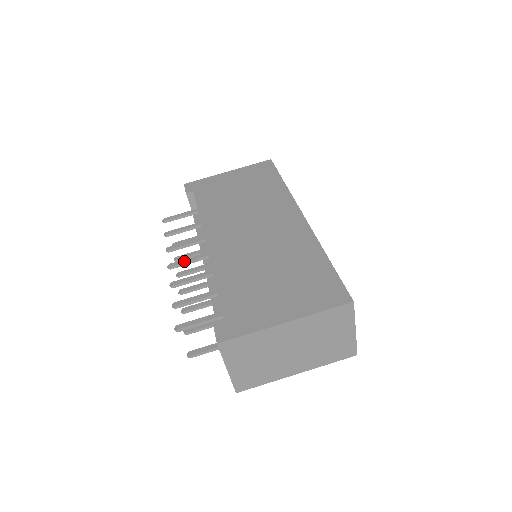
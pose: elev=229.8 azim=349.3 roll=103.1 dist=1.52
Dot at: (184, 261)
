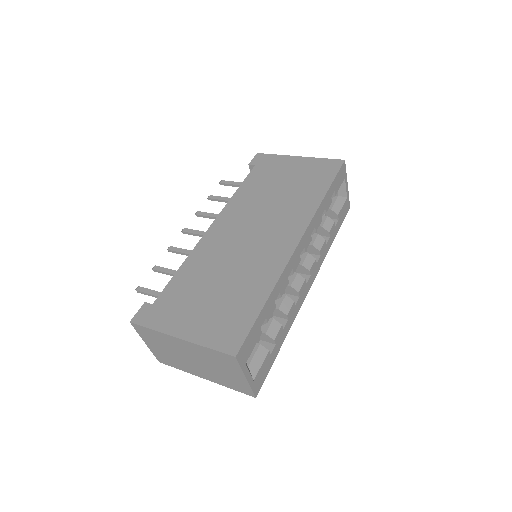
Dot at: (194, 232)
